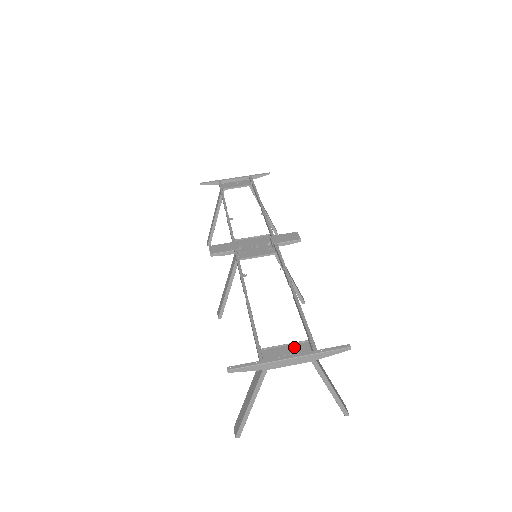
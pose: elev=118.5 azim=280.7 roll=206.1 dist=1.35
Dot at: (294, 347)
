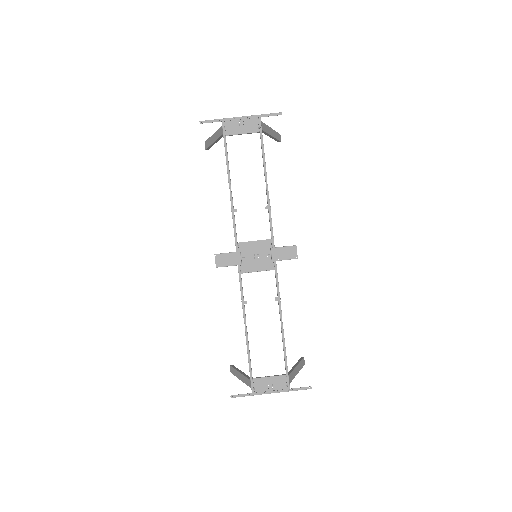
Dot at: (275, 379)
